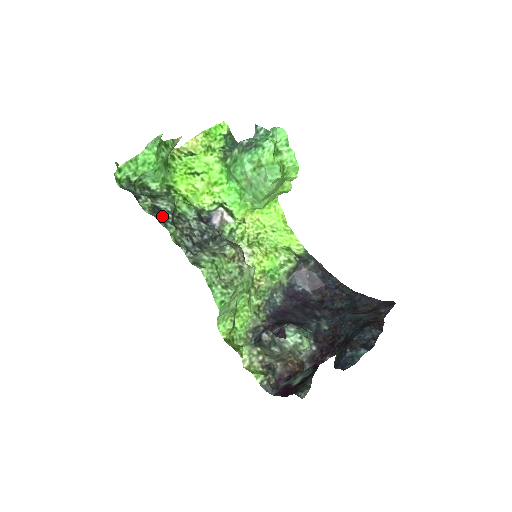
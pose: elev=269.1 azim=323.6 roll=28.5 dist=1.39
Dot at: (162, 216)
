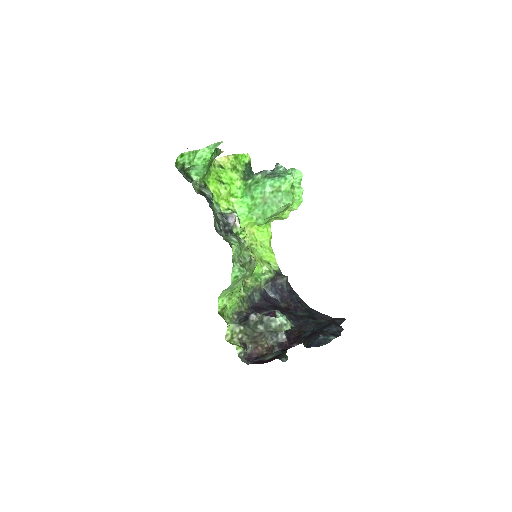
Dot at: (208, 199)
